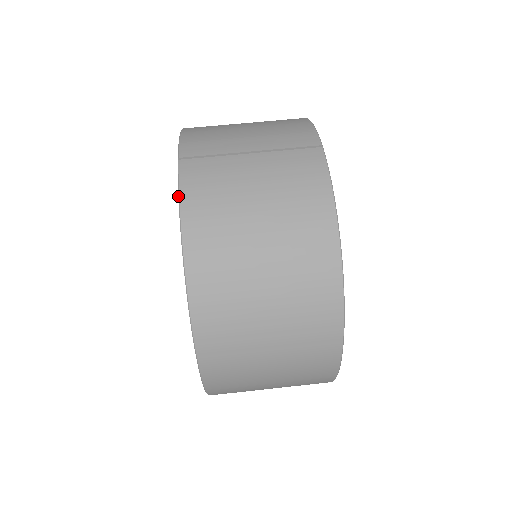
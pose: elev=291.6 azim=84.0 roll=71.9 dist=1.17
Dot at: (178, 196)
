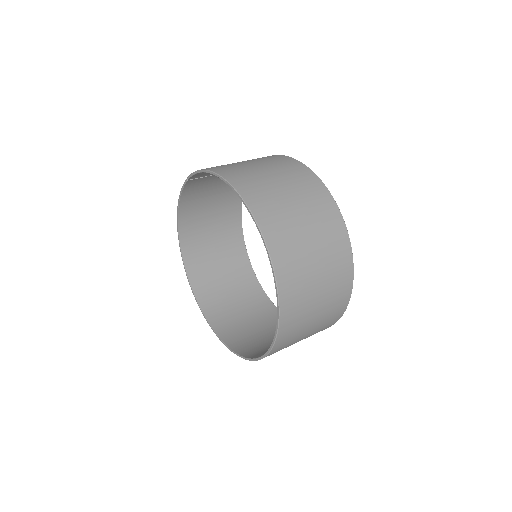
Dot at: (197, 171)
